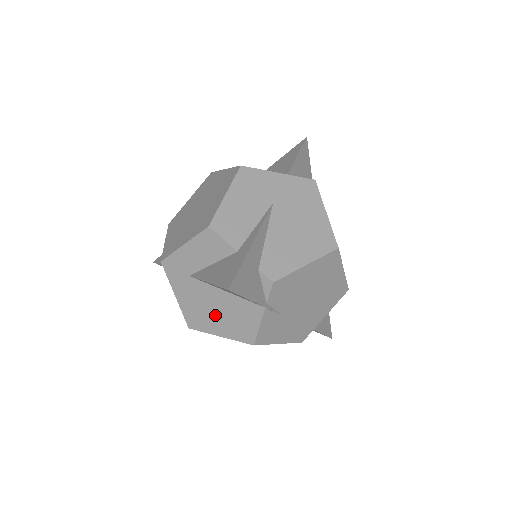
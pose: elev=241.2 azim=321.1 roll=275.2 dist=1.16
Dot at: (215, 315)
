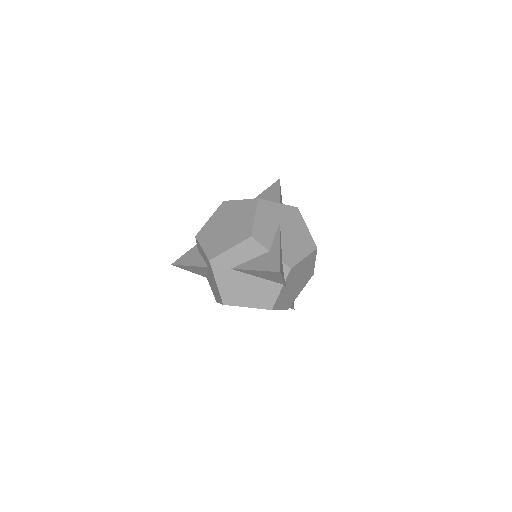
Dot at: (246, 293)
